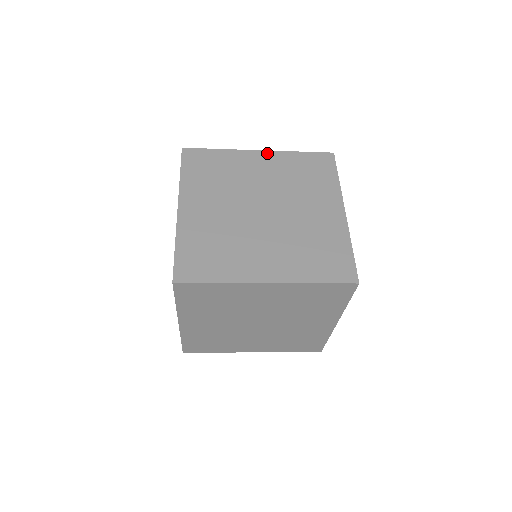
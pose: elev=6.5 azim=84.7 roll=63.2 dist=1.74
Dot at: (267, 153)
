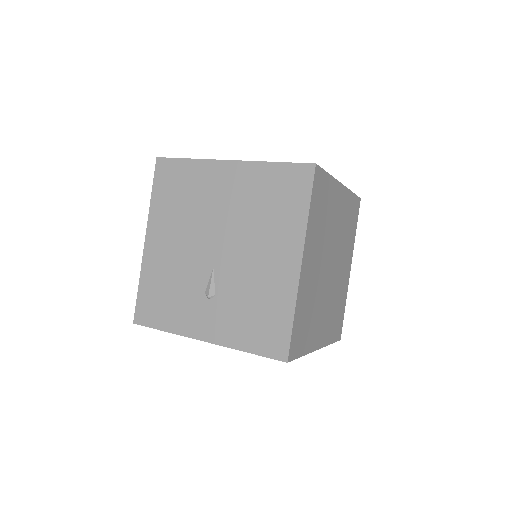
Dot at: (344, 190)
